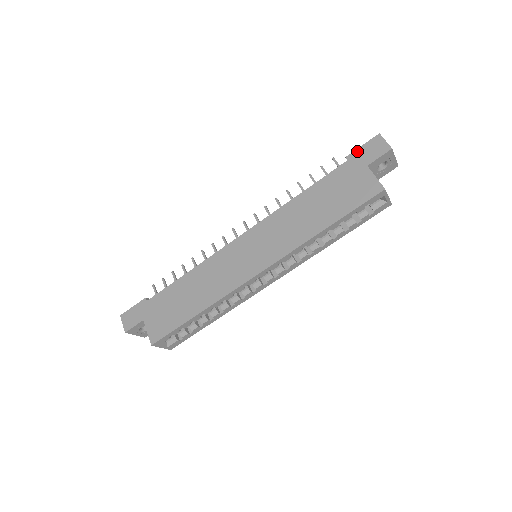
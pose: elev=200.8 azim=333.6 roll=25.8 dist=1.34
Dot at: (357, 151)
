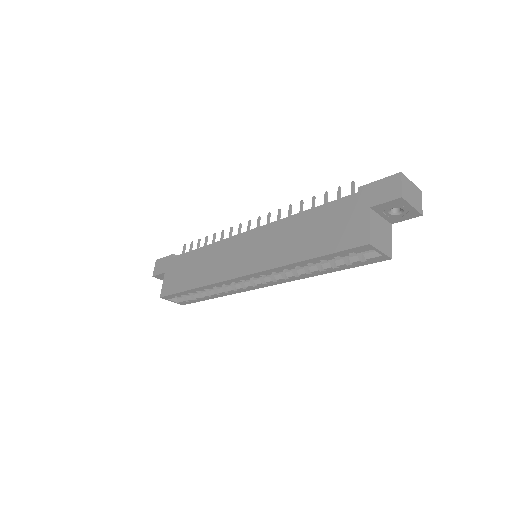
Dot at: (371, 185)
